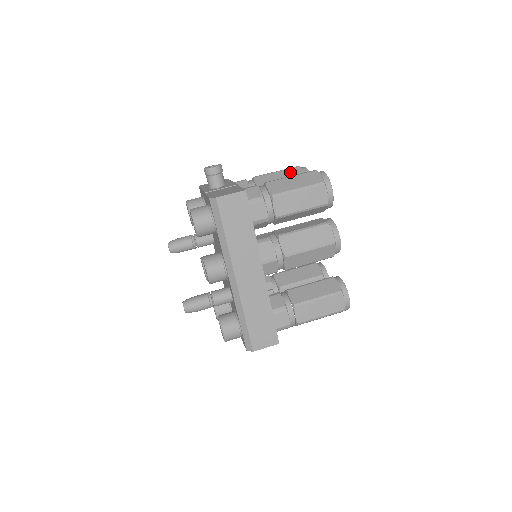
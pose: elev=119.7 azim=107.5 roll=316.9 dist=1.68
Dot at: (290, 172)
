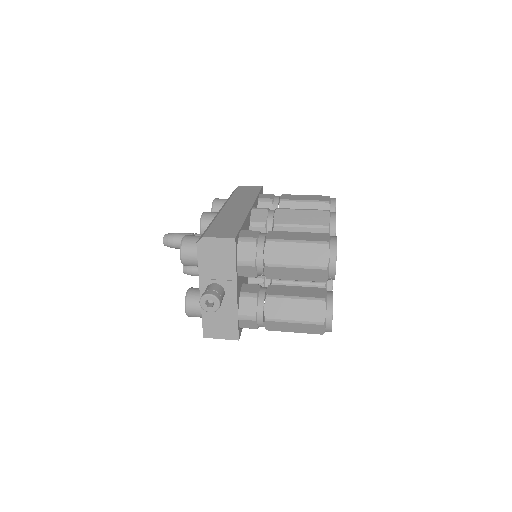
Dot at: occluded
